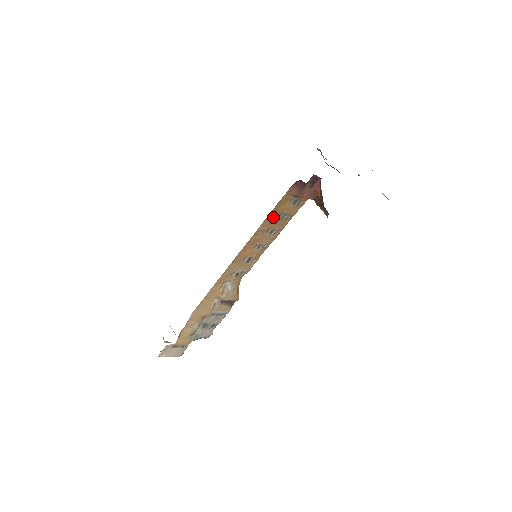
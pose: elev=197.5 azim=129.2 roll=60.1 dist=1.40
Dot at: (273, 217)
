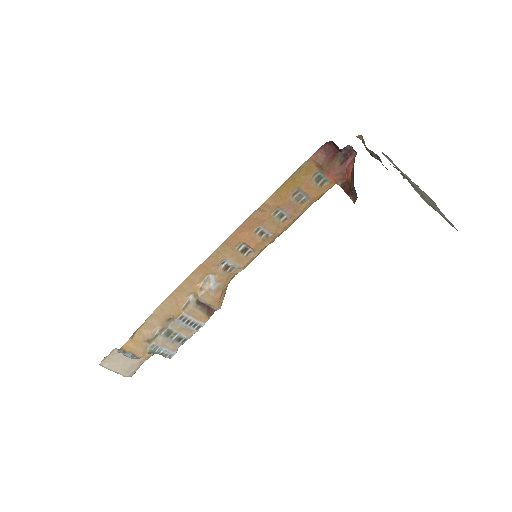
Dot at: (287, 191)
